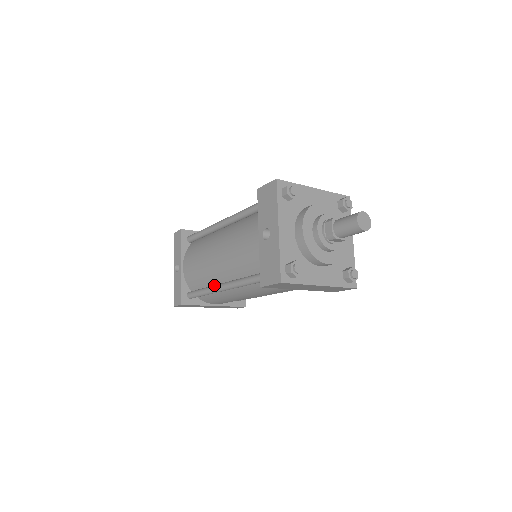
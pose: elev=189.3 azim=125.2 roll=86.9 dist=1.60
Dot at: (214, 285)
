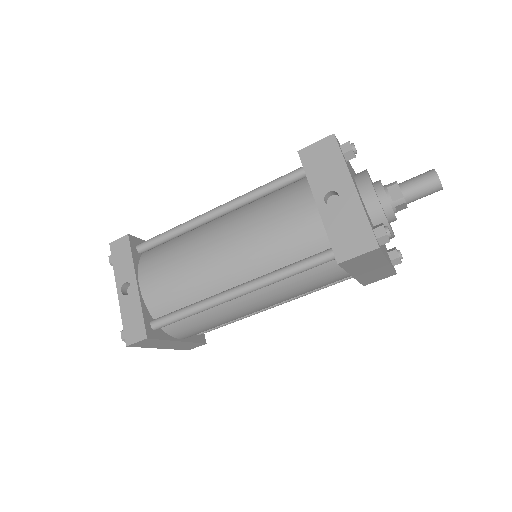
Dot at: (215, 294)
